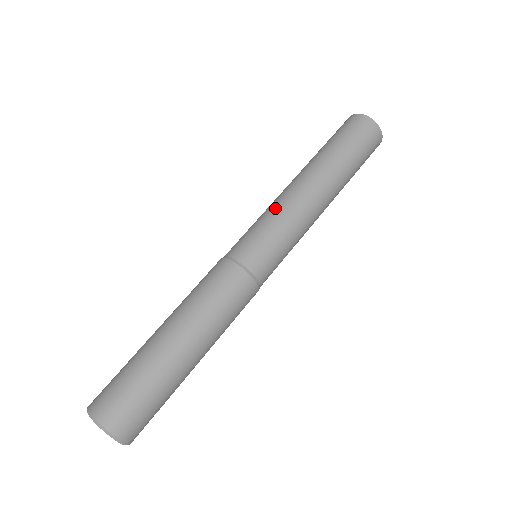
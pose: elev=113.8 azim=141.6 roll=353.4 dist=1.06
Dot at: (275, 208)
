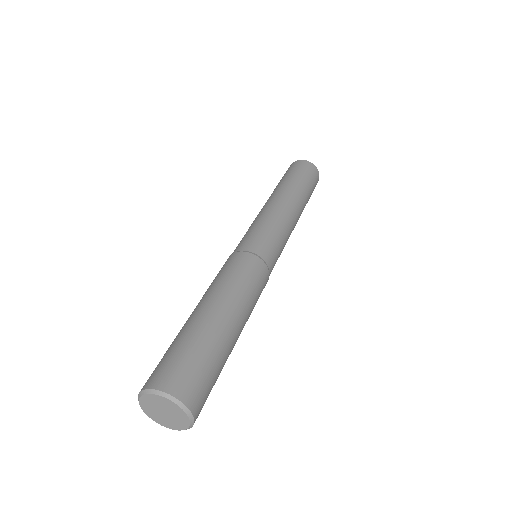
Dot at: (261, 217)
